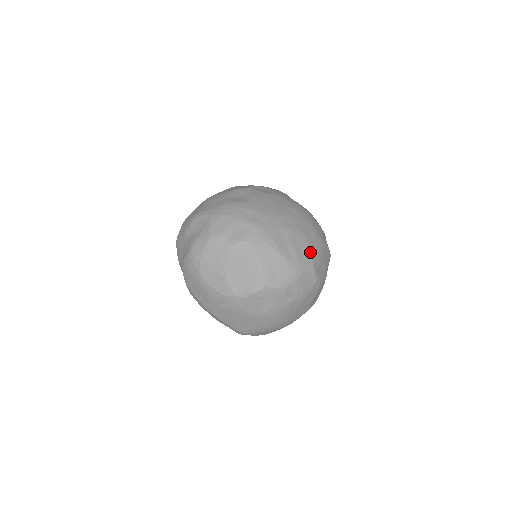
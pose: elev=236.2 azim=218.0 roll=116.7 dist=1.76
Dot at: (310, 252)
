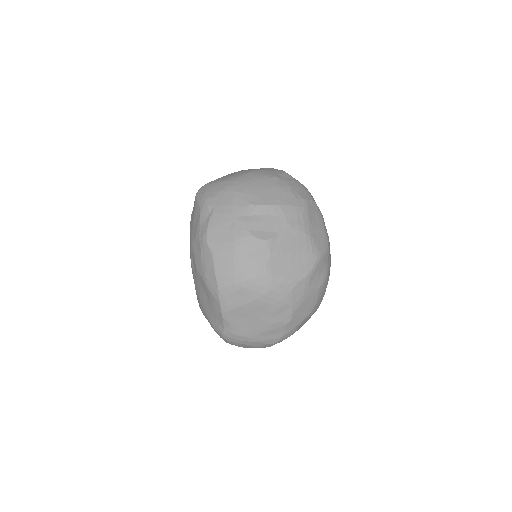
Dot at: occluded
